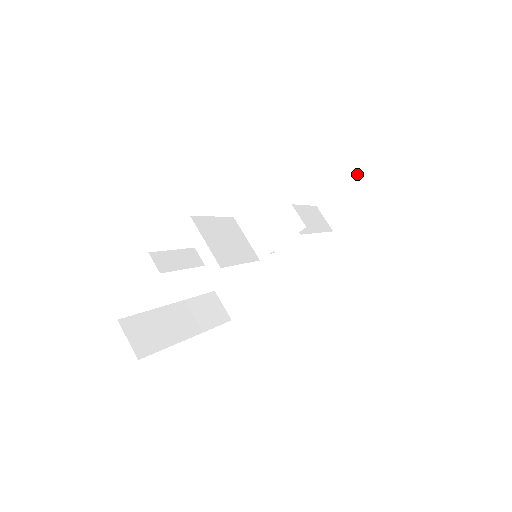
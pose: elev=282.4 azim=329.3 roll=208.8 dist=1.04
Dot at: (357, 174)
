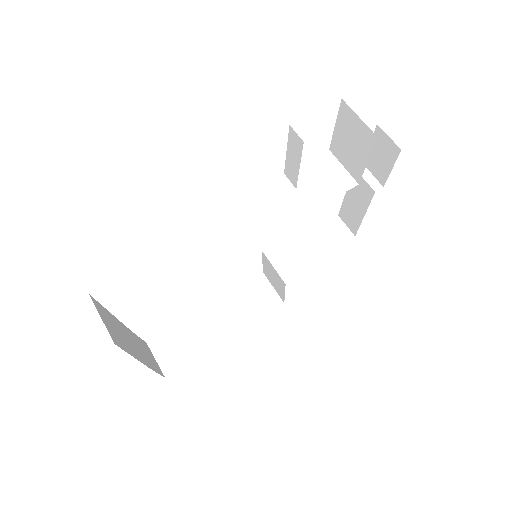
Dot at: (367, 181)
